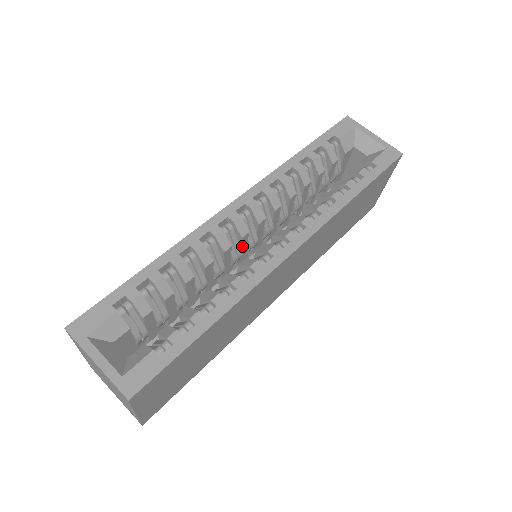
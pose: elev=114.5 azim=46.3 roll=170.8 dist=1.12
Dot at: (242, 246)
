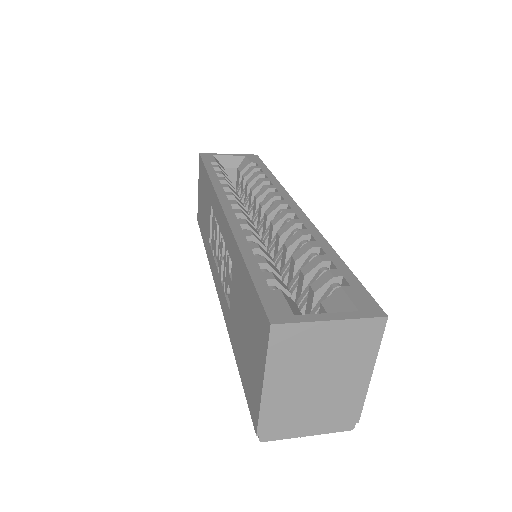
Dot at: occluded
